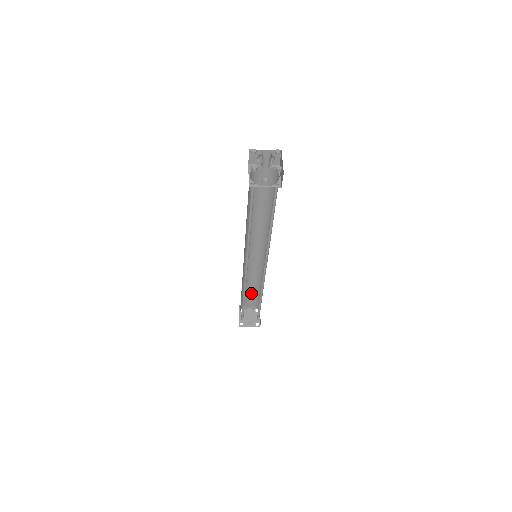
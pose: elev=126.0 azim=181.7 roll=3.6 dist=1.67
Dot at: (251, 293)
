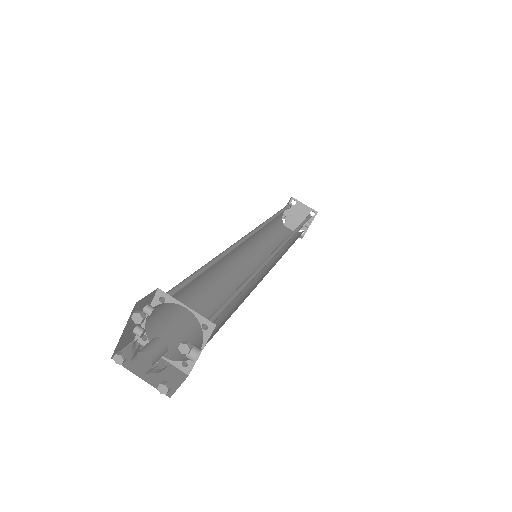
Dot at: occluded
